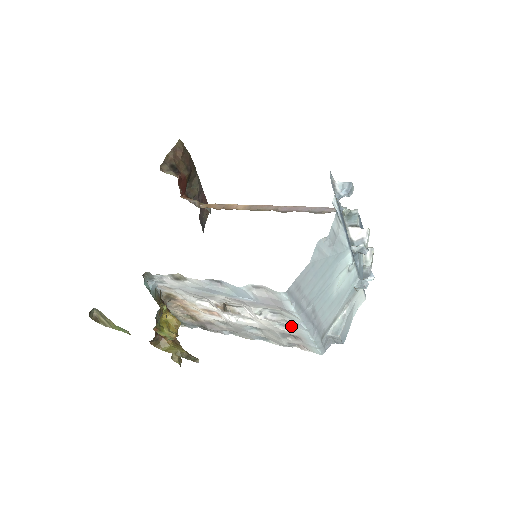
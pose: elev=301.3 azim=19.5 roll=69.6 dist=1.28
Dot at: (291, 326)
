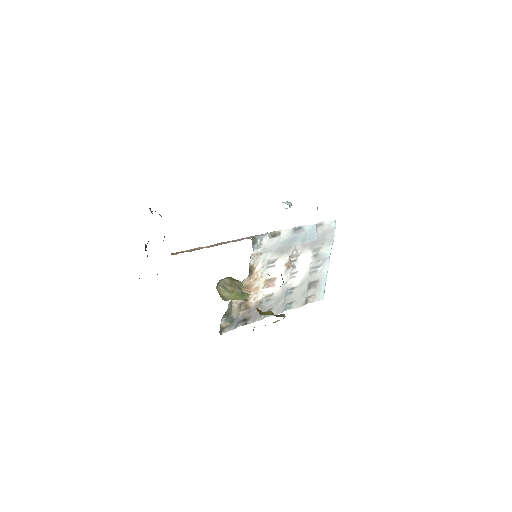
Dot at: (317, 270)
